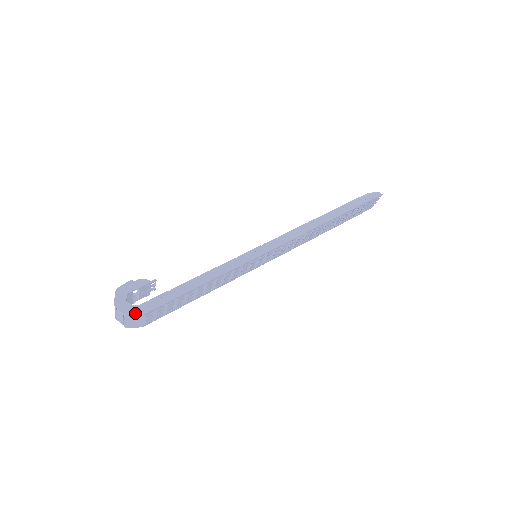
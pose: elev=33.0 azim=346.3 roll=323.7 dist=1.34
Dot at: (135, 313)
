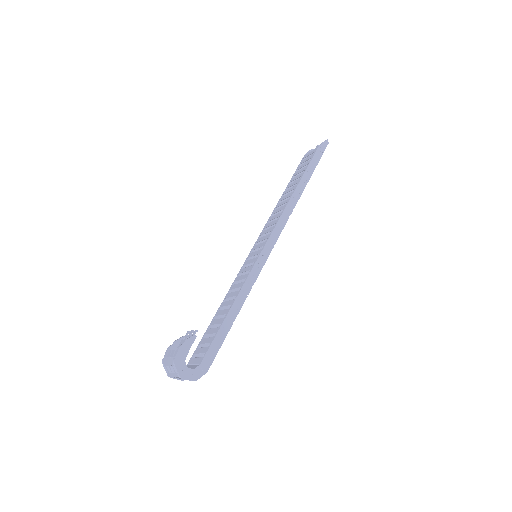
Dot at: (200, 375)
